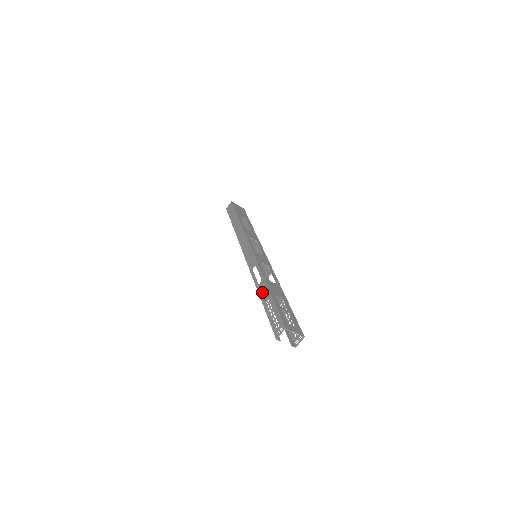
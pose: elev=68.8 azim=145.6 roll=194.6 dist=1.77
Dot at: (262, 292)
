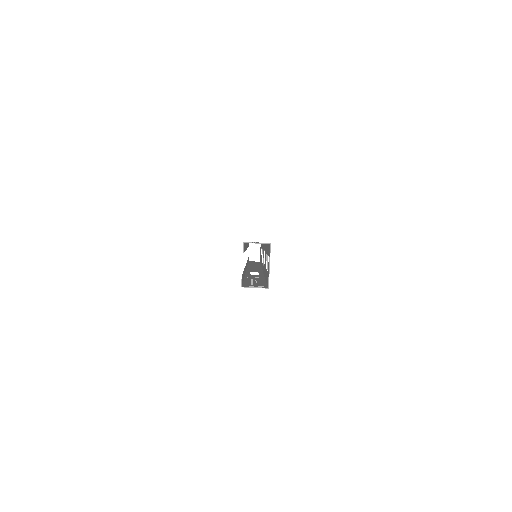
Dot at: occluded
